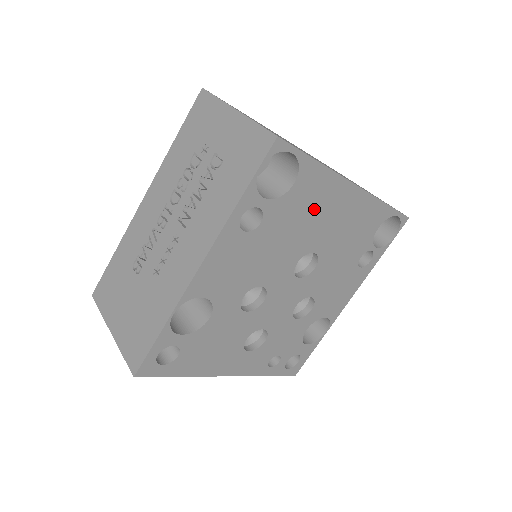
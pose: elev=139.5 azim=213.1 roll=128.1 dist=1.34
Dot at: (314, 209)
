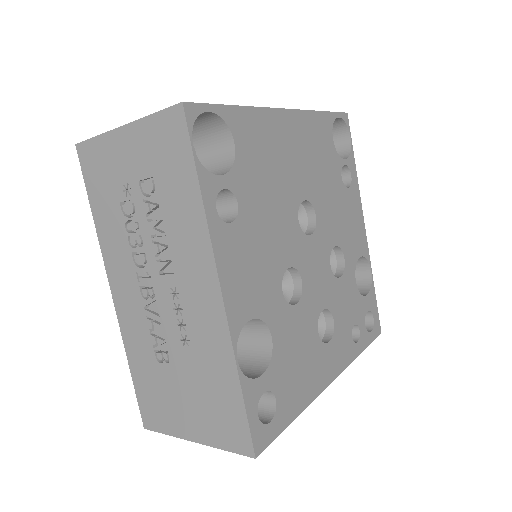
Dot at: (270, 157)
